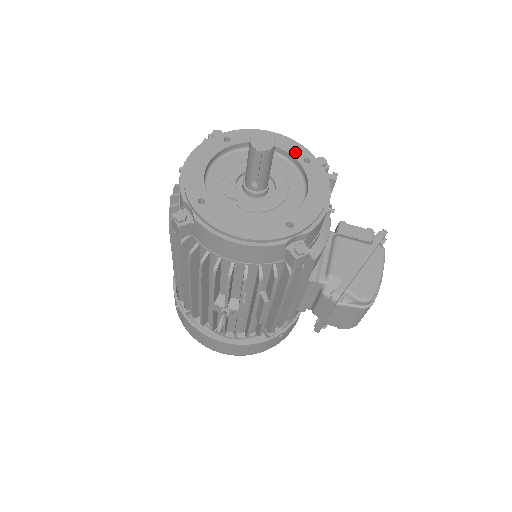
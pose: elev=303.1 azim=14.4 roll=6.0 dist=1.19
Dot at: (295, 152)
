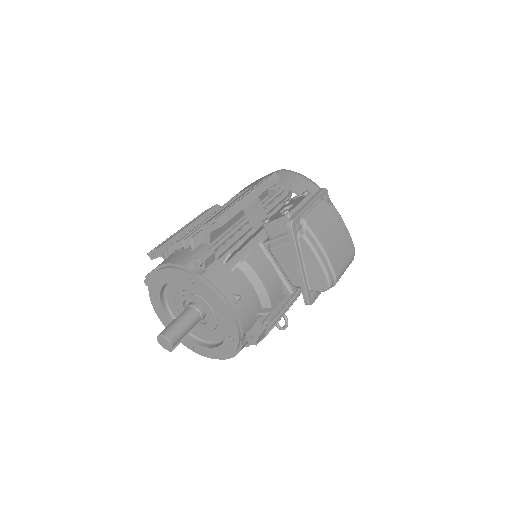
Dot at: (181, 279)
